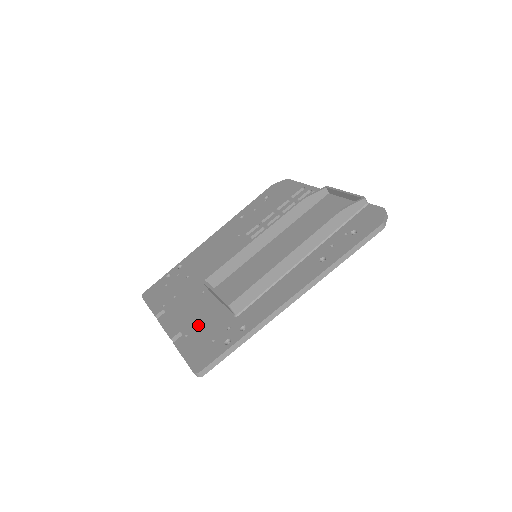
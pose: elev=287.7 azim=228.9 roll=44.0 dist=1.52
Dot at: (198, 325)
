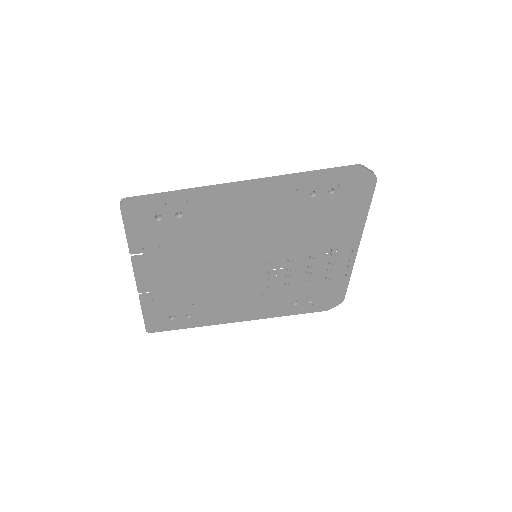
Dot at: occluded
